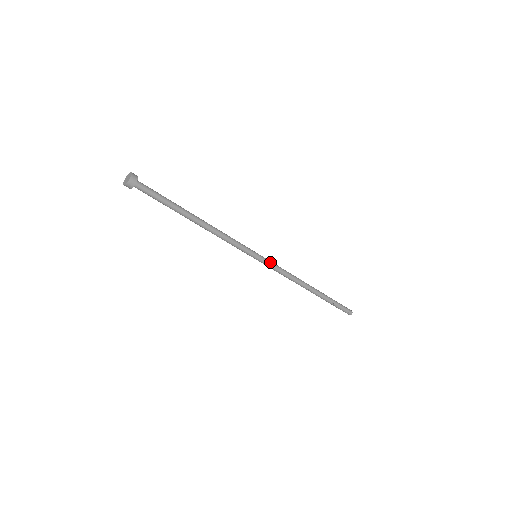
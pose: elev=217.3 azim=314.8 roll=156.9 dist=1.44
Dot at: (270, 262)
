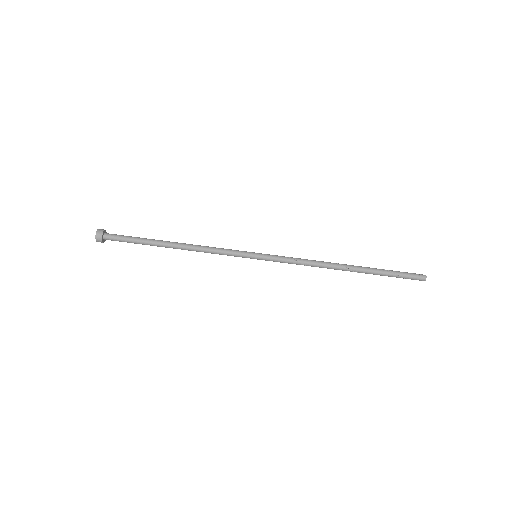
Dot at: (275, 256)
